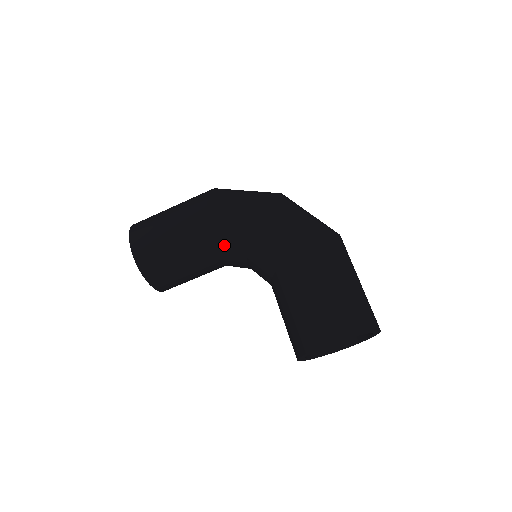
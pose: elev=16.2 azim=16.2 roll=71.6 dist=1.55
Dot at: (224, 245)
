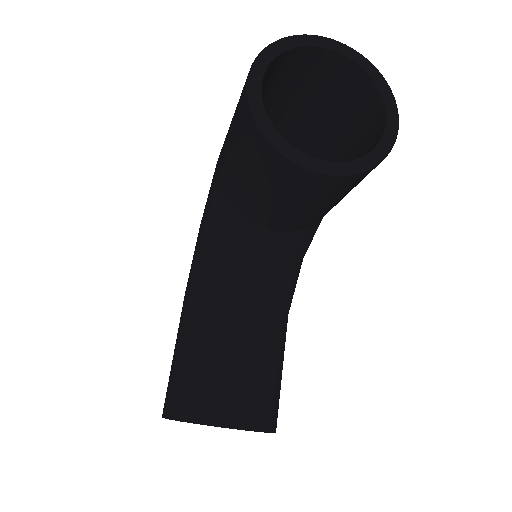
Dot at: (206, 281)
